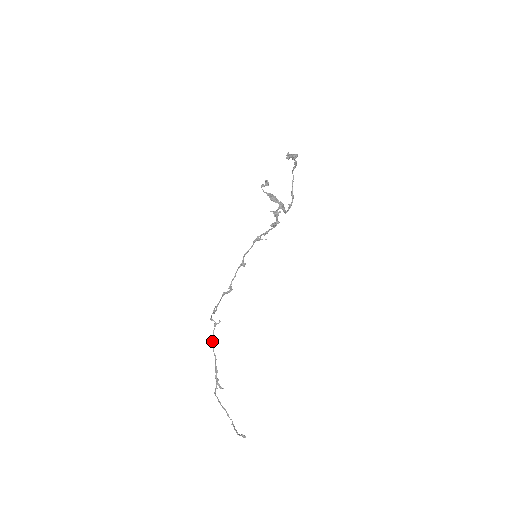
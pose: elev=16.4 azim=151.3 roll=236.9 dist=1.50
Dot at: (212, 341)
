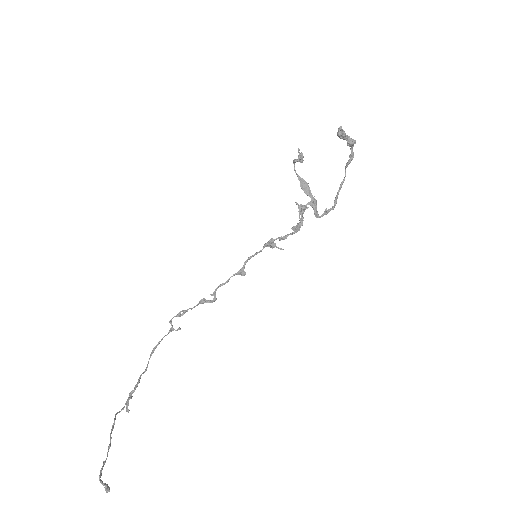
Dot at: (155, 347)
